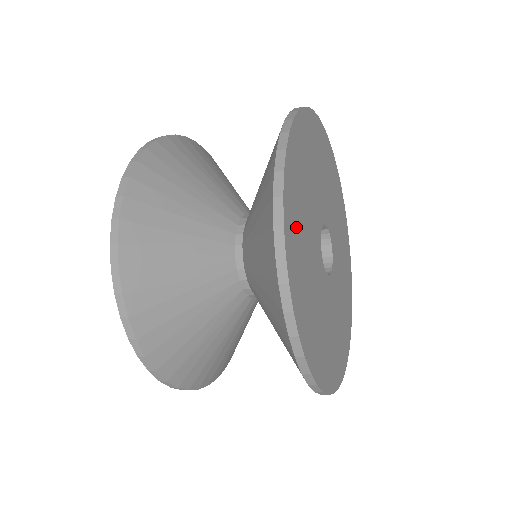
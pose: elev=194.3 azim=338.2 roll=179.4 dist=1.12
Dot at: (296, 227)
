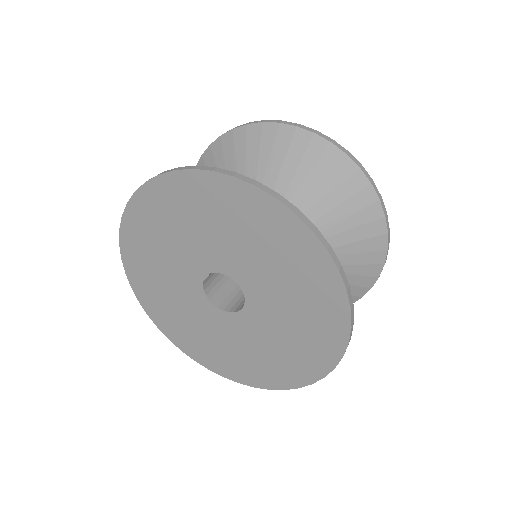
Dot at: occluded
